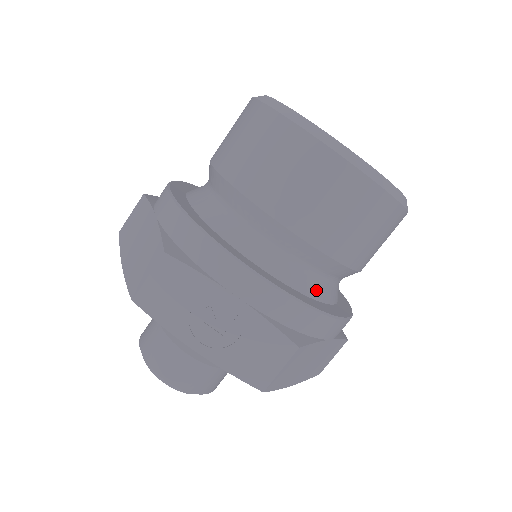
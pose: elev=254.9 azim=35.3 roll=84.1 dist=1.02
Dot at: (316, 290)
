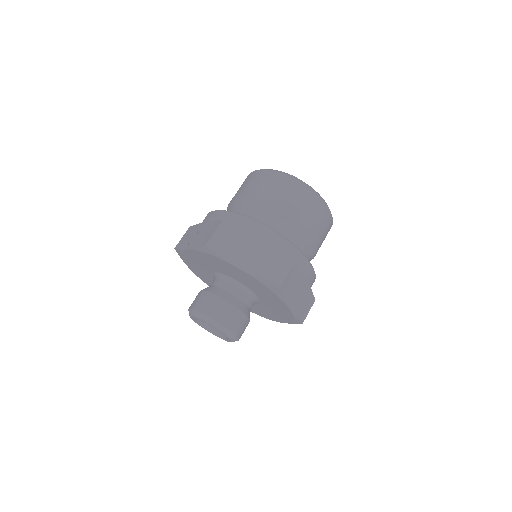
Dot at: occluded
